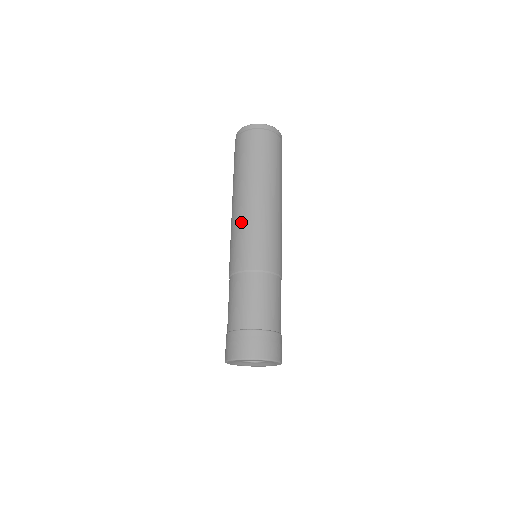
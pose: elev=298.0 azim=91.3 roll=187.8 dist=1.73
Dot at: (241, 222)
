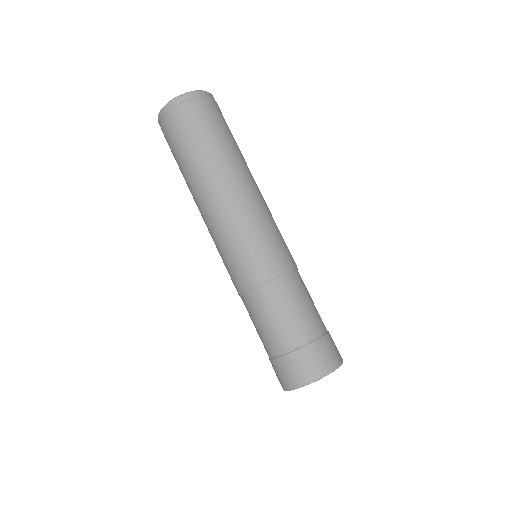
Dot at: (251, 216)
